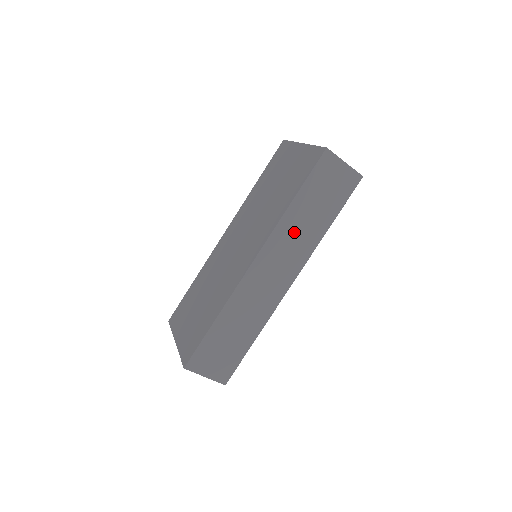
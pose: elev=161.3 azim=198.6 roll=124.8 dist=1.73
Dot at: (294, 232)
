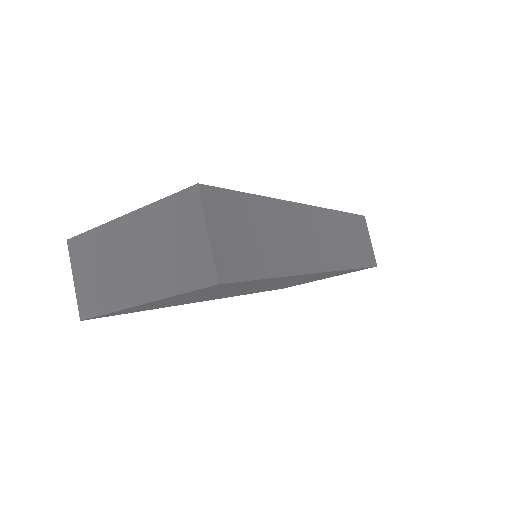
Dot at: (338, 233)
